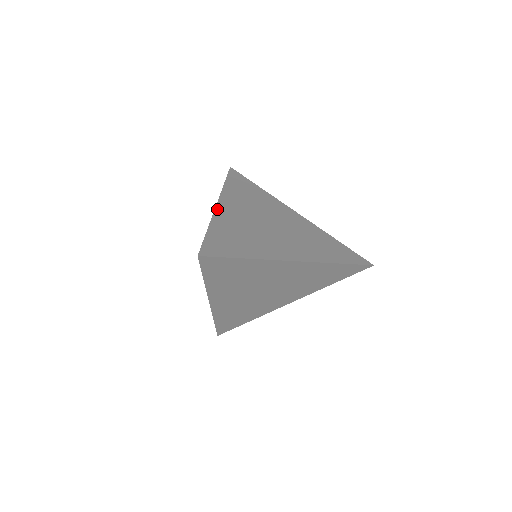
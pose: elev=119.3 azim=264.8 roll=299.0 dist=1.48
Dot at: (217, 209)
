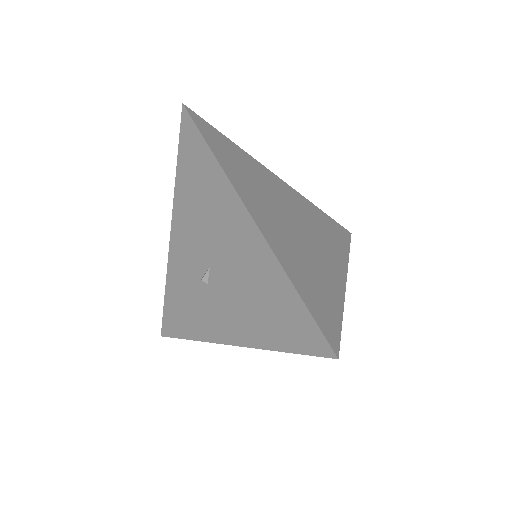
Dot at: (174, 219)
